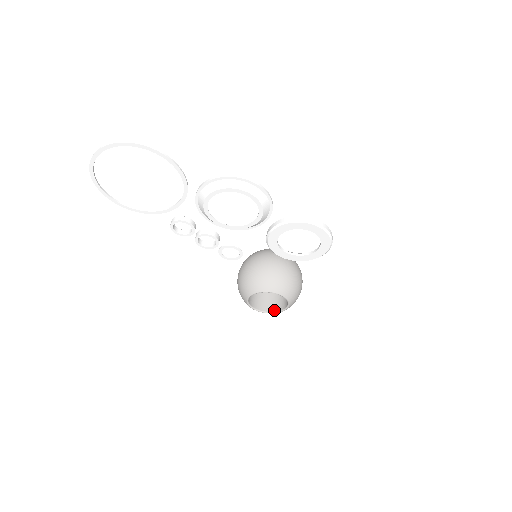
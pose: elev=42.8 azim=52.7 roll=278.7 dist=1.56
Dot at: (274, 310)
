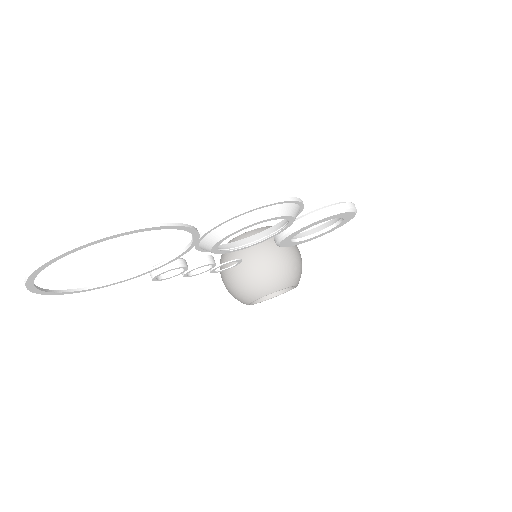
Dot at: (272, 294)
